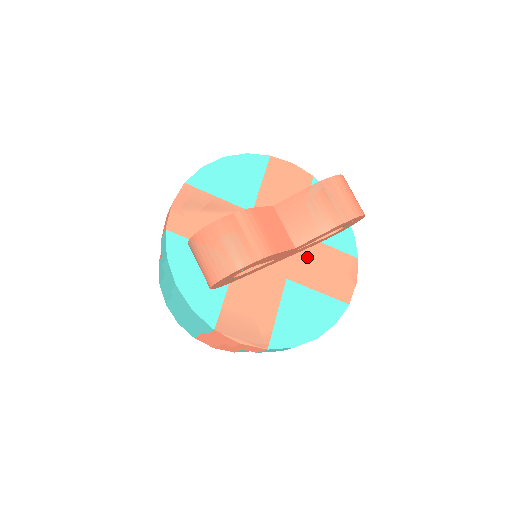
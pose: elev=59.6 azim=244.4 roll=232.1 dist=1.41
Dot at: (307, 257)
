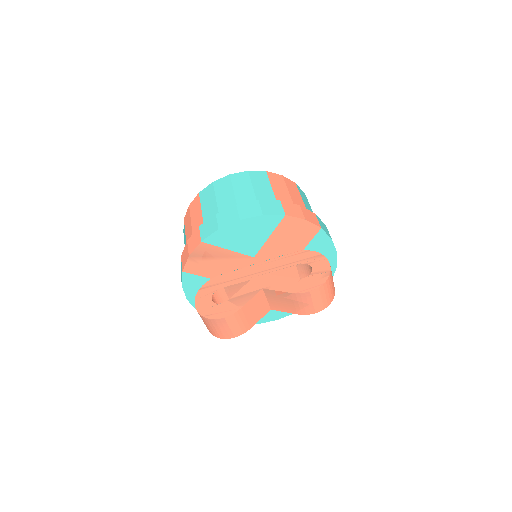
Dot at: occluded
